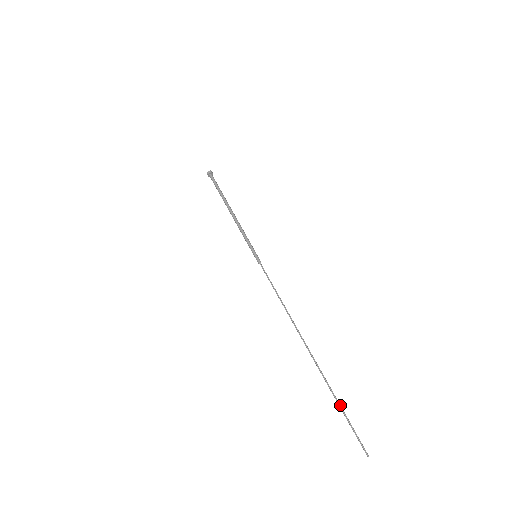
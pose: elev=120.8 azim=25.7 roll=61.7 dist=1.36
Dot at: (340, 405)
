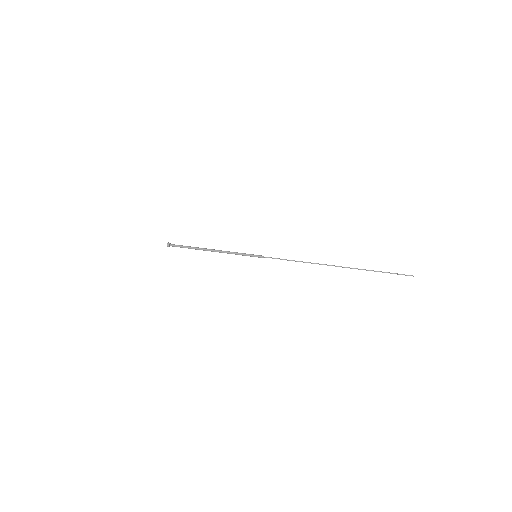
Dot at: (379, 271)
